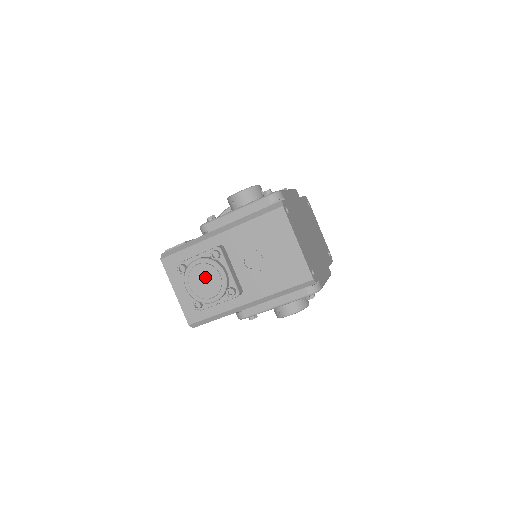
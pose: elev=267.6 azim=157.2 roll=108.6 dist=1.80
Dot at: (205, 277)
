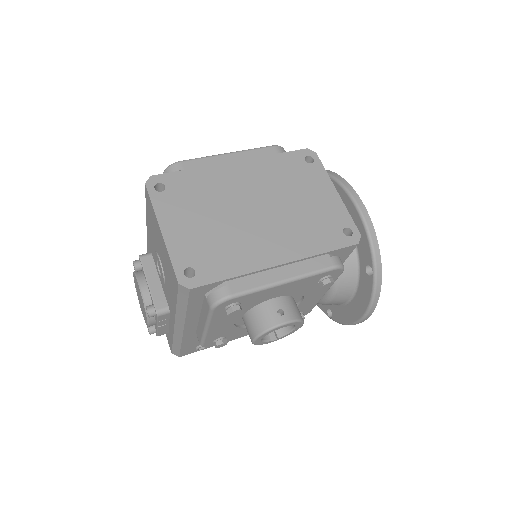
Dot at: (139, 294)
